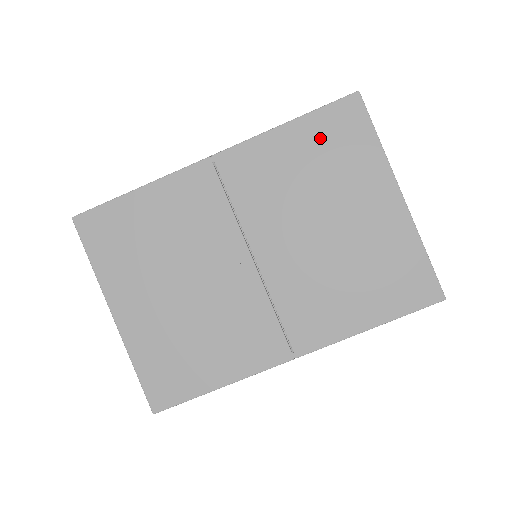
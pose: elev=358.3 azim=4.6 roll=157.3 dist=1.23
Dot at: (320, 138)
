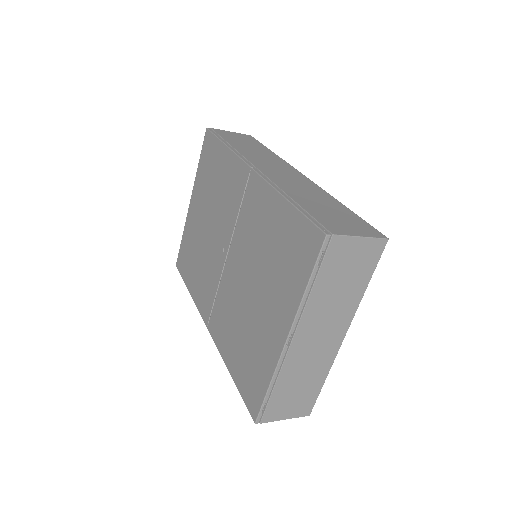
Dot at: (288, 235)
